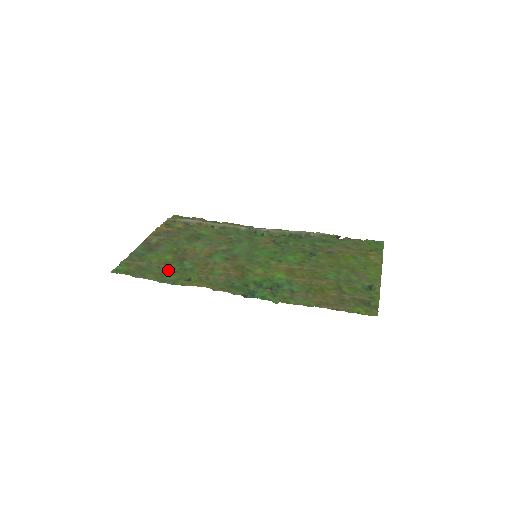
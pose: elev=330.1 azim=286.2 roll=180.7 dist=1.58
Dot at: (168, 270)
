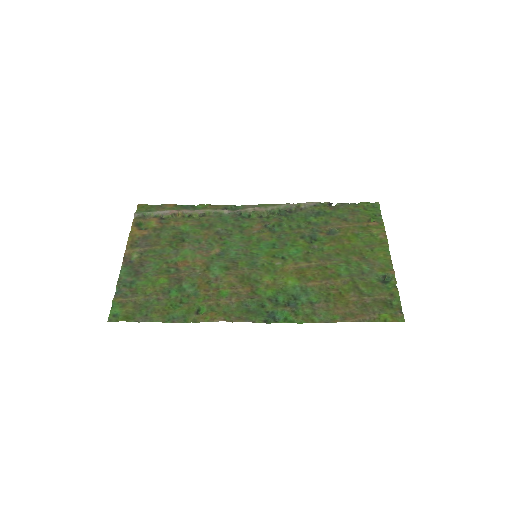
Dot at: (170, 302)
